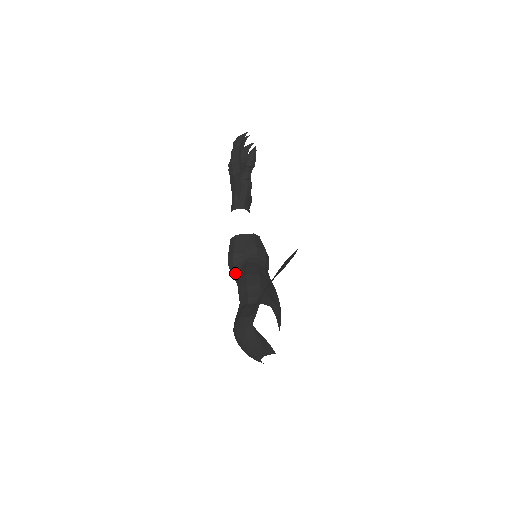
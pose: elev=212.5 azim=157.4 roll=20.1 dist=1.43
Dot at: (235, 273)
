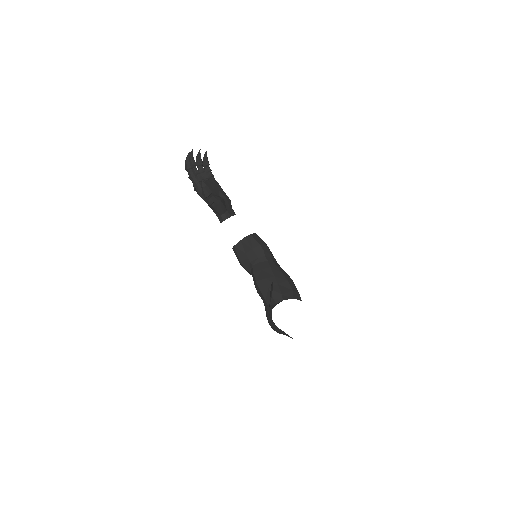
Dot at: (250, 274)
